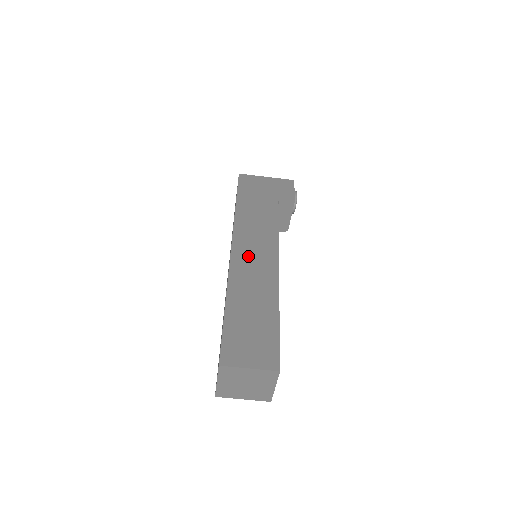
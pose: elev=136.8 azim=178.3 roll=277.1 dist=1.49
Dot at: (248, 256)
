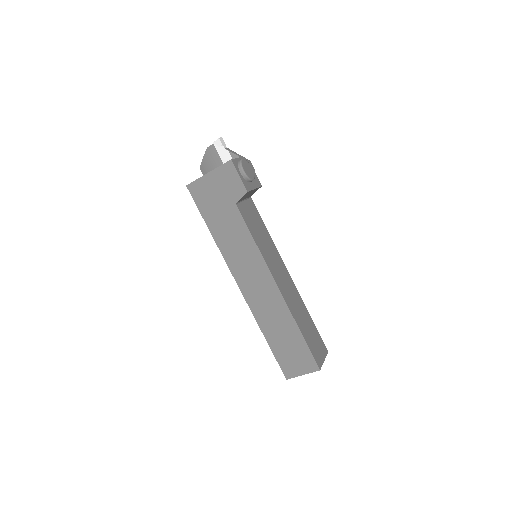
Dot at: (252, 287)
